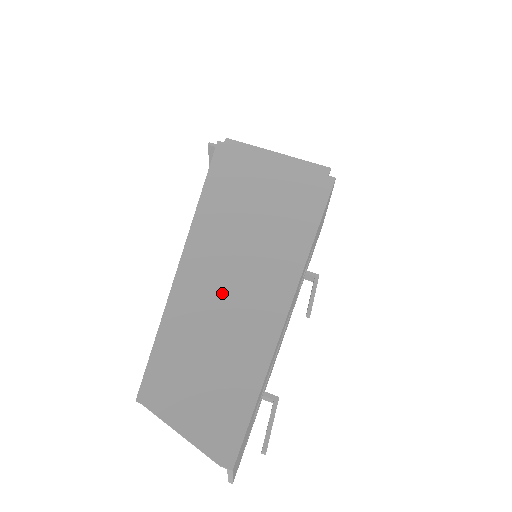
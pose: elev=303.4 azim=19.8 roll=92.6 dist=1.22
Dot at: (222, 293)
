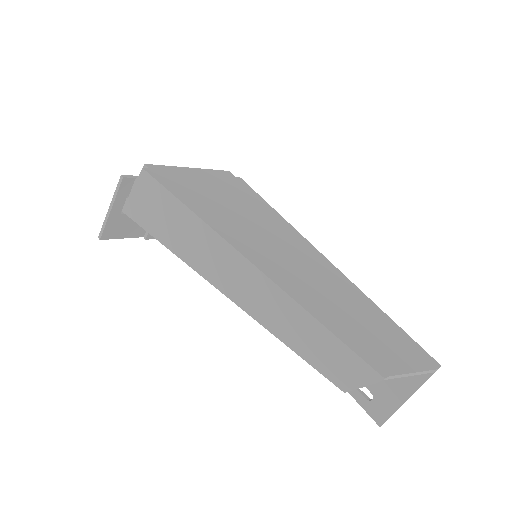
Dot at: (308, 278)
